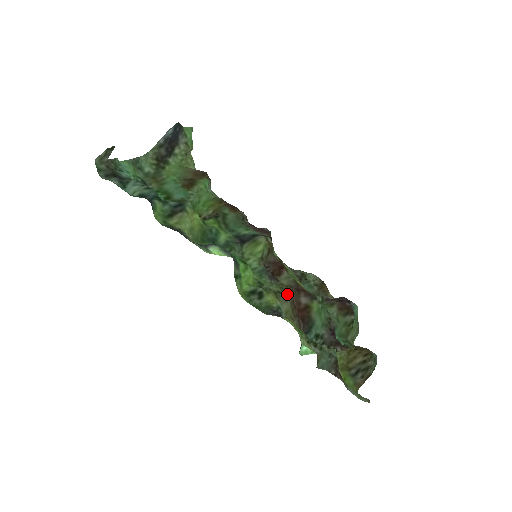
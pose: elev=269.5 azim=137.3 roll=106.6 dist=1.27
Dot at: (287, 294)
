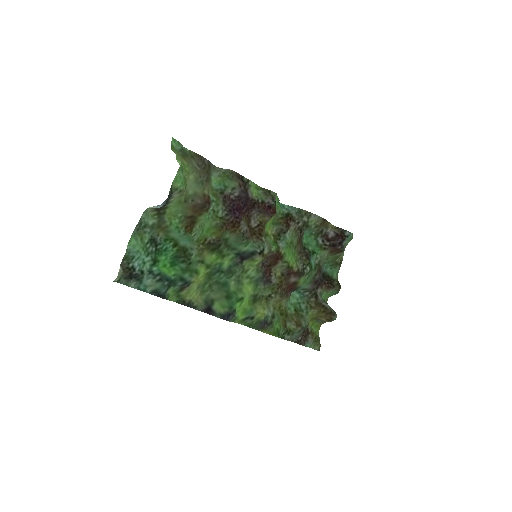
Dot at: (276, 293)
